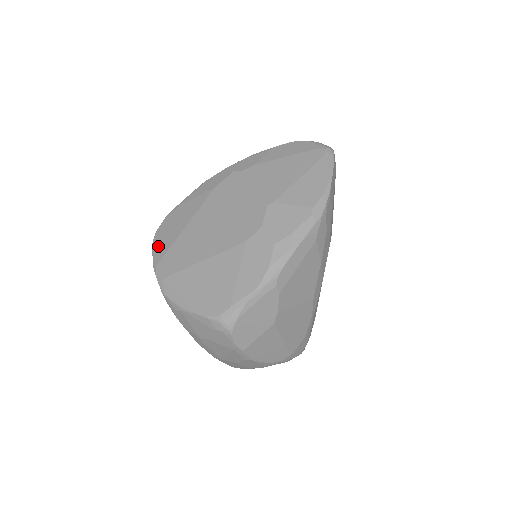
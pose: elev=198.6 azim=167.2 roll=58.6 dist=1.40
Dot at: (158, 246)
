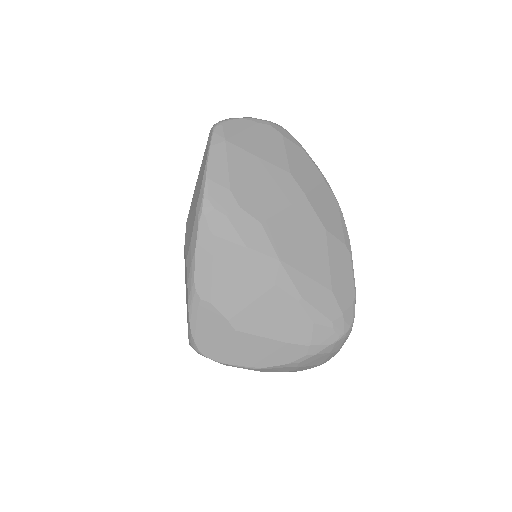
Dot at: occluded
